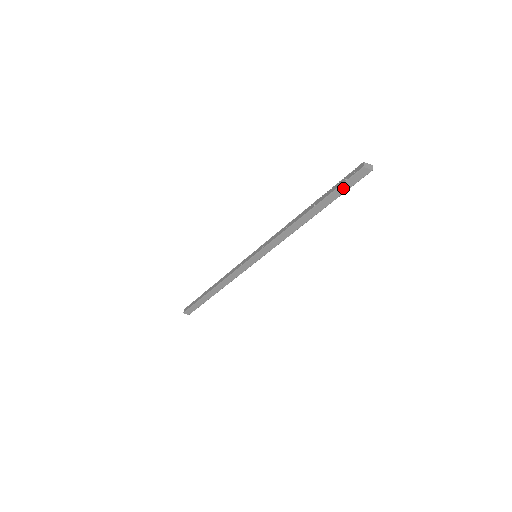
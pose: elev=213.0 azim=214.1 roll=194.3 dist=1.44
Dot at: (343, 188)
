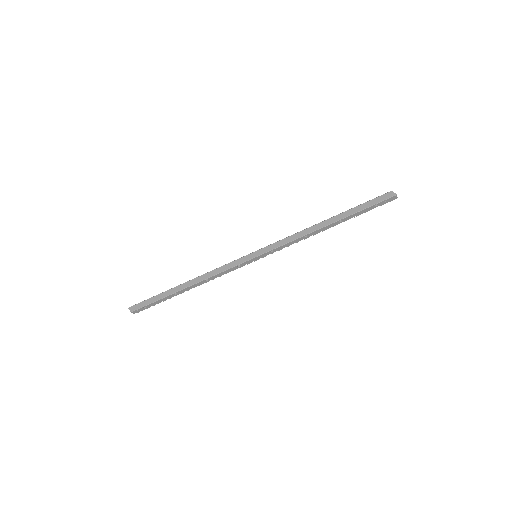
Dot at: (369, 204)
